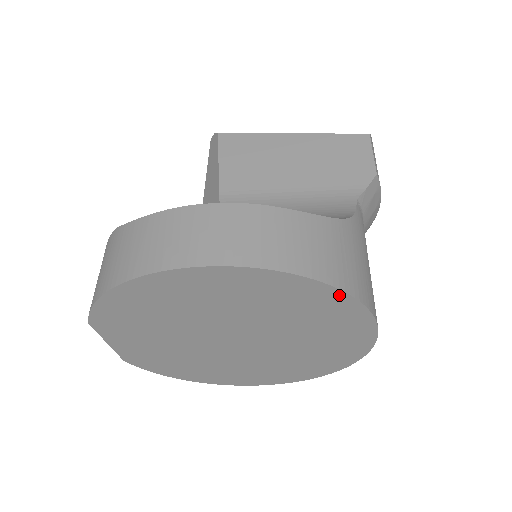
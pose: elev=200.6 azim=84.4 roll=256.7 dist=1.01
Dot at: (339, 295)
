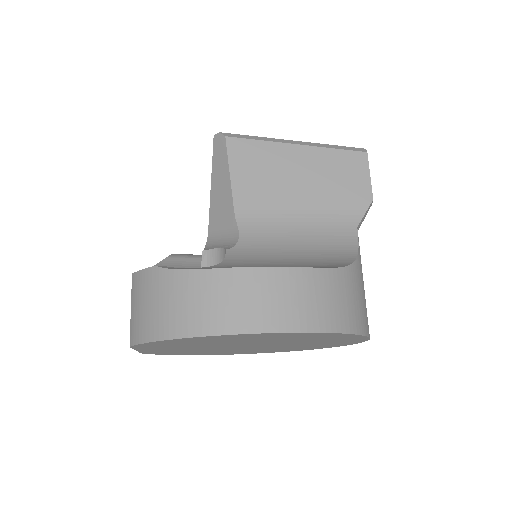
Dot at: (354, 335)
